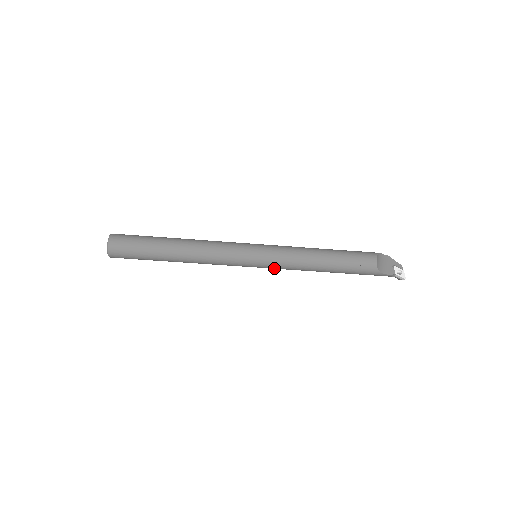
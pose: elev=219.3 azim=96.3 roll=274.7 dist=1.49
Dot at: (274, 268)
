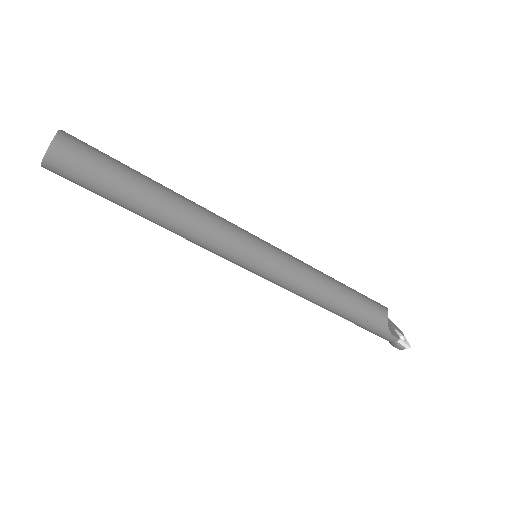
Dot at: (276, 280)
